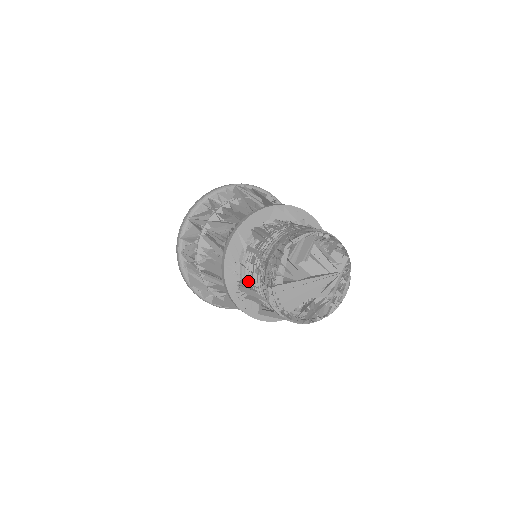
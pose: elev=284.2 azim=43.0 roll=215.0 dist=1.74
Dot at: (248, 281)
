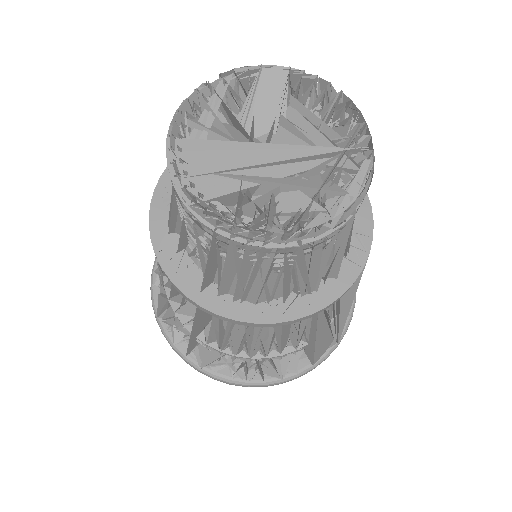
Dot at: occluded
